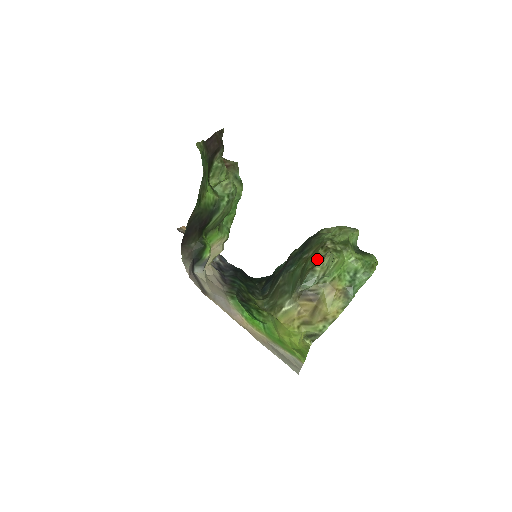
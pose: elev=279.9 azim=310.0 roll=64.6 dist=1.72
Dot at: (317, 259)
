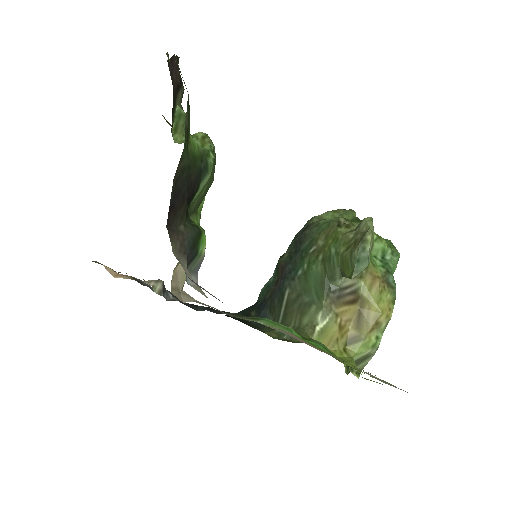
Dot at: (348, 236)
